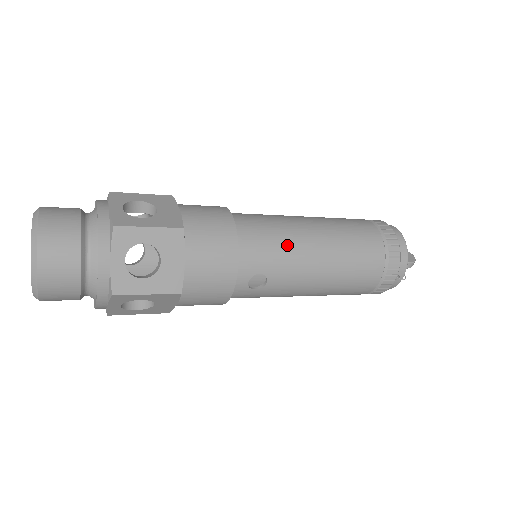
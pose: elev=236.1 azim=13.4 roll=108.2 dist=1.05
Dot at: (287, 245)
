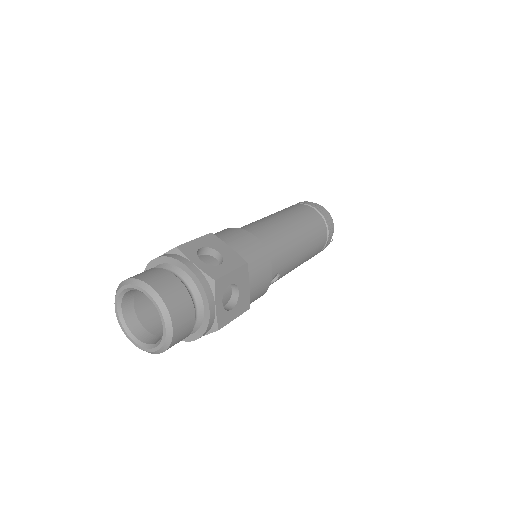
Dot at: (287, 247)
